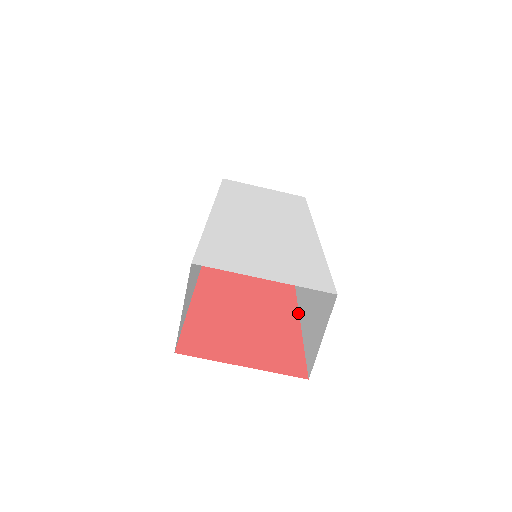
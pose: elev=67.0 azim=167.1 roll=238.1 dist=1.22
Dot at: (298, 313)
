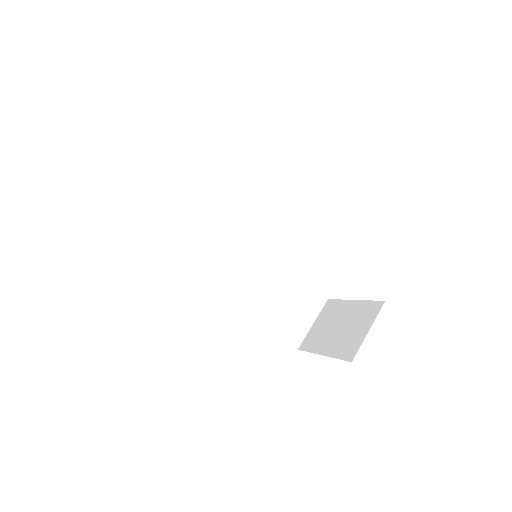
Dot at: occluded
